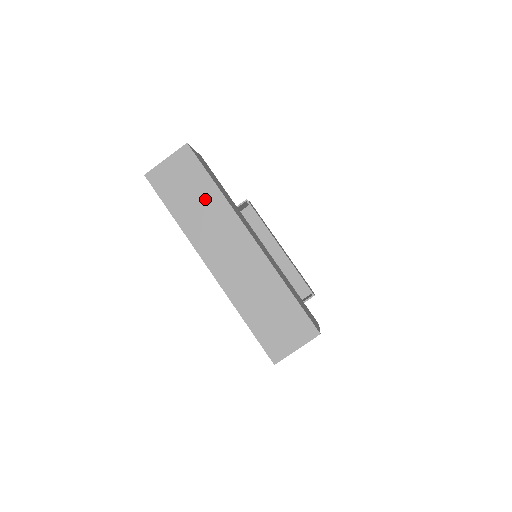
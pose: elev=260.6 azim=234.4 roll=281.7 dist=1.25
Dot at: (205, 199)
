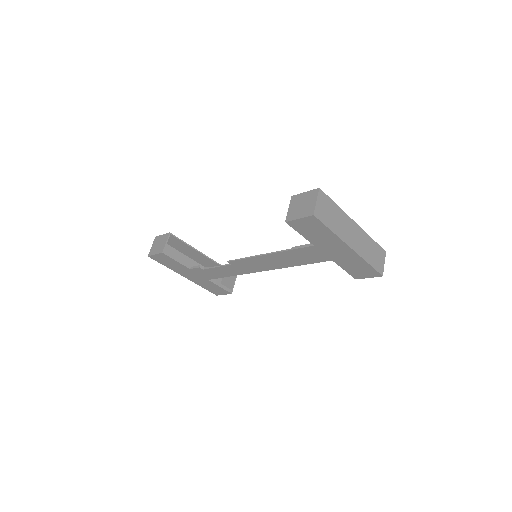
Dot at: (336, 214)
